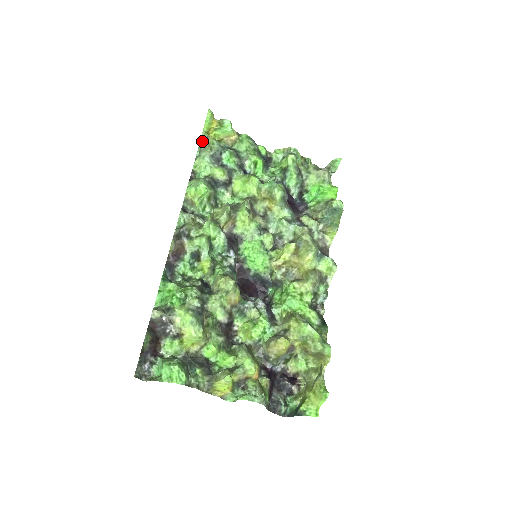
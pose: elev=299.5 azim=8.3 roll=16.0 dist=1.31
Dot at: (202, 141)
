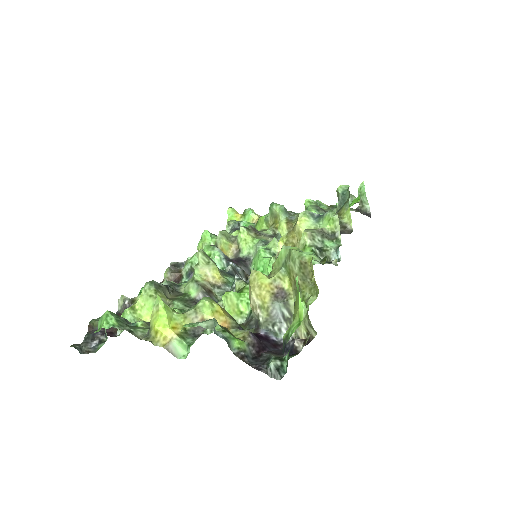
Dot at: occluded
